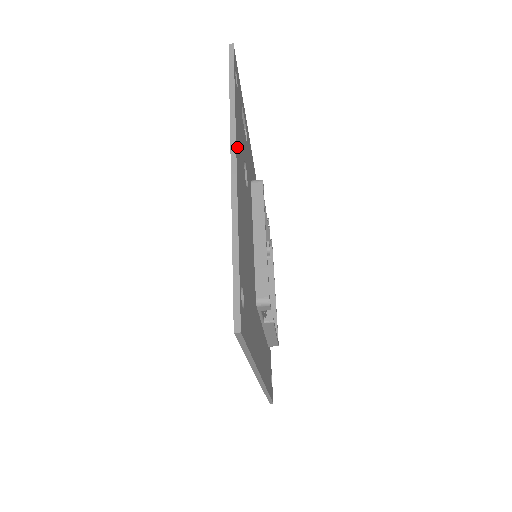
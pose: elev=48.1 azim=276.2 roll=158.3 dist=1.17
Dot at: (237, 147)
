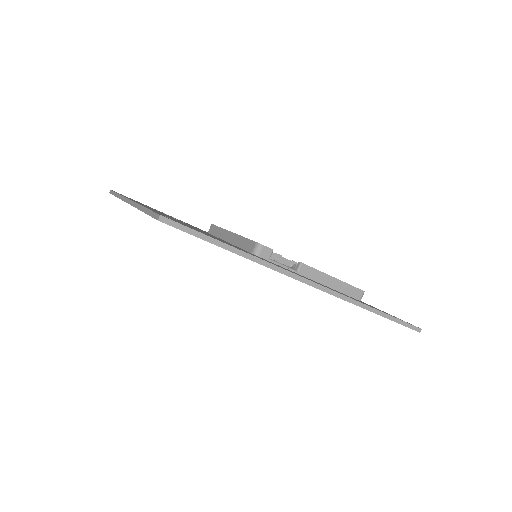
Dot at: occluded
